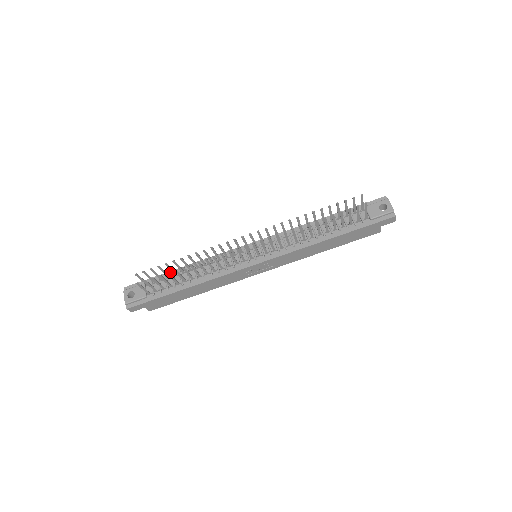
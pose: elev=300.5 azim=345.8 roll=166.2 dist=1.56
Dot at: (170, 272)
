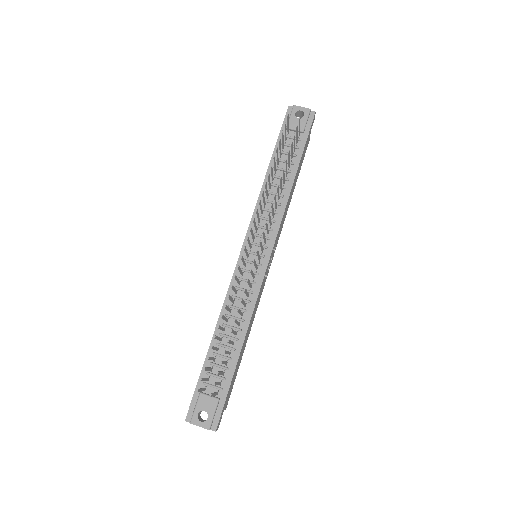
Dot at: (208, 355)
